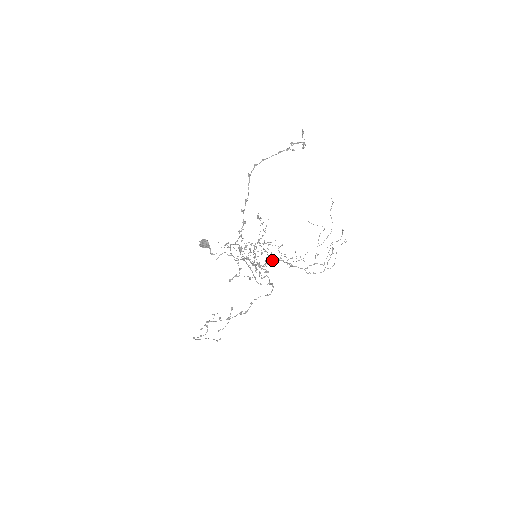
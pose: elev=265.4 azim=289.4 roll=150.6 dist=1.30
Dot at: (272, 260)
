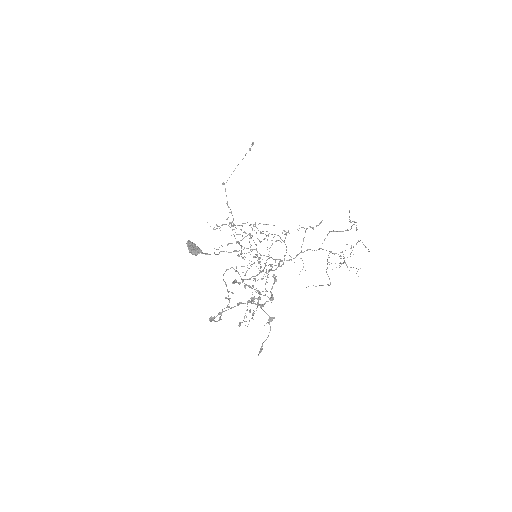
Dot at: occluded
